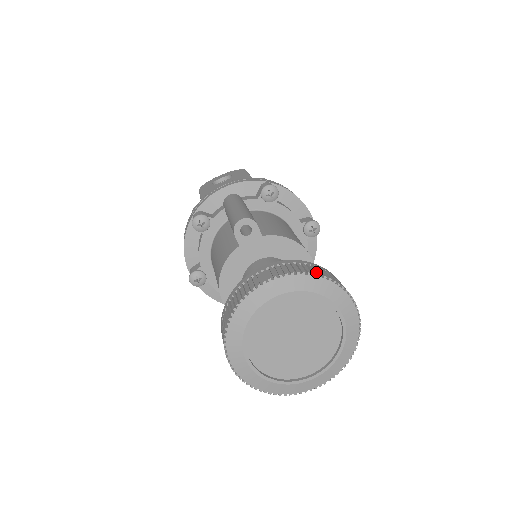
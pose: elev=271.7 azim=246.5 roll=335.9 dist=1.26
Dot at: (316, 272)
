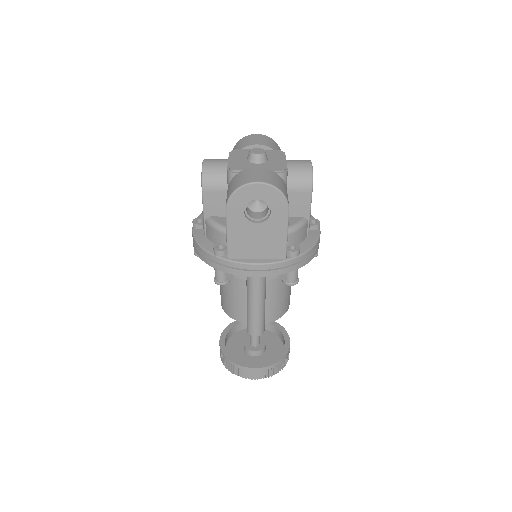
Dot at: (278, 370)
